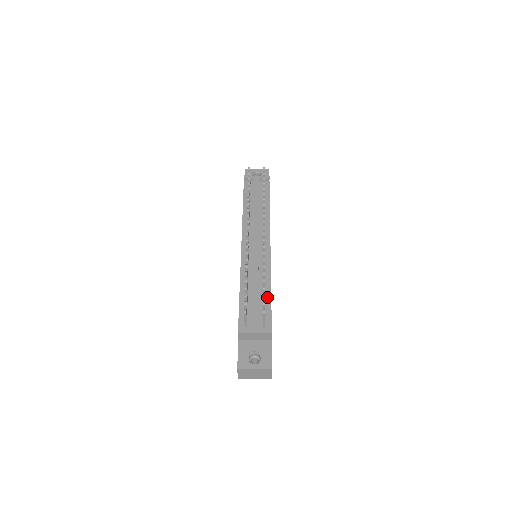
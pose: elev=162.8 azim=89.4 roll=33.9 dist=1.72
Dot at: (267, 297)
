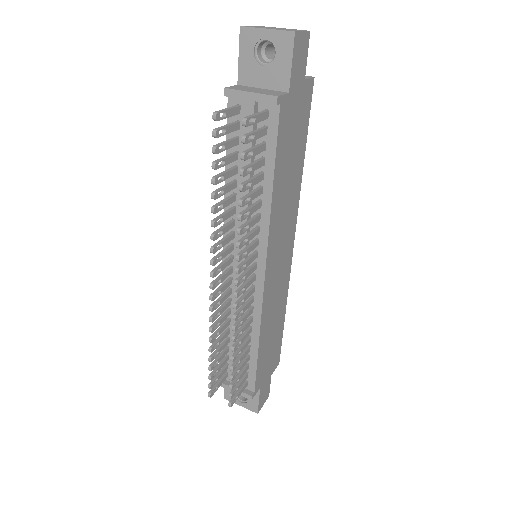
Dot at: (252, 353)
